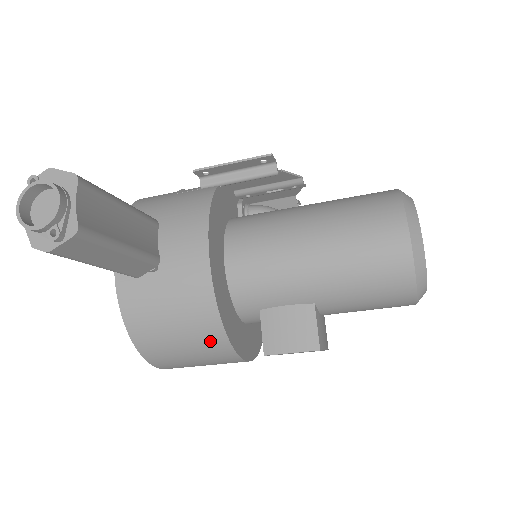
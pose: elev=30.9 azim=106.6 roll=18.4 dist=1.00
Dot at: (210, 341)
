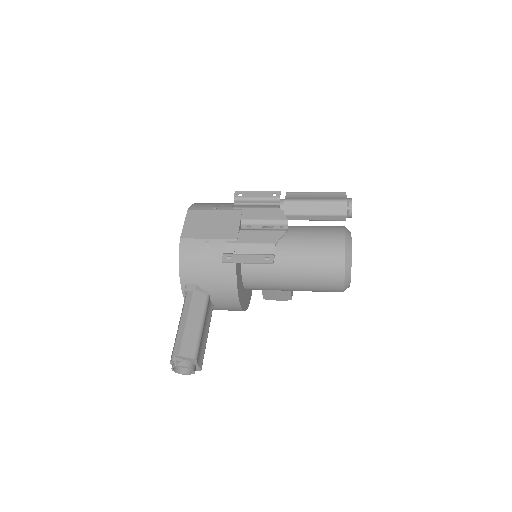
Dot at: occluded
